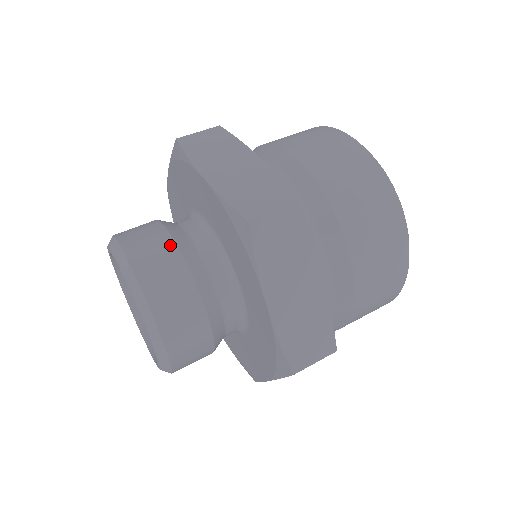
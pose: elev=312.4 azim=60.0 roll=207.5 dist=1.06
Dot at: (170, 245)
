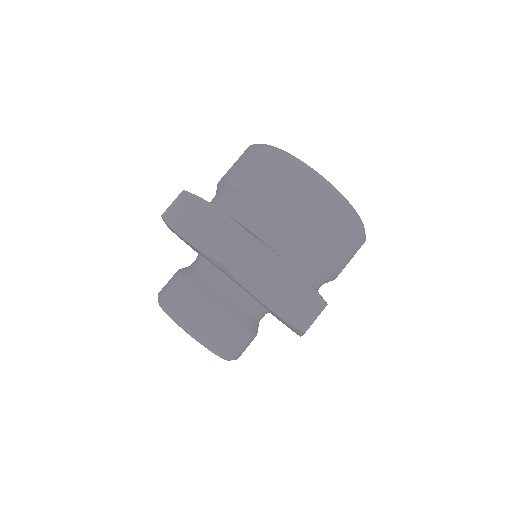
Dot at: (191, 289)
